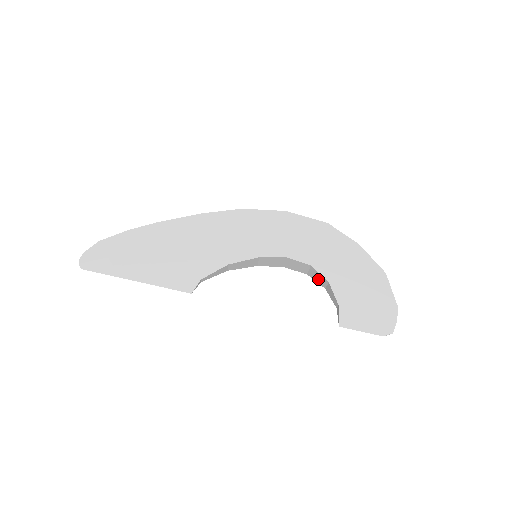
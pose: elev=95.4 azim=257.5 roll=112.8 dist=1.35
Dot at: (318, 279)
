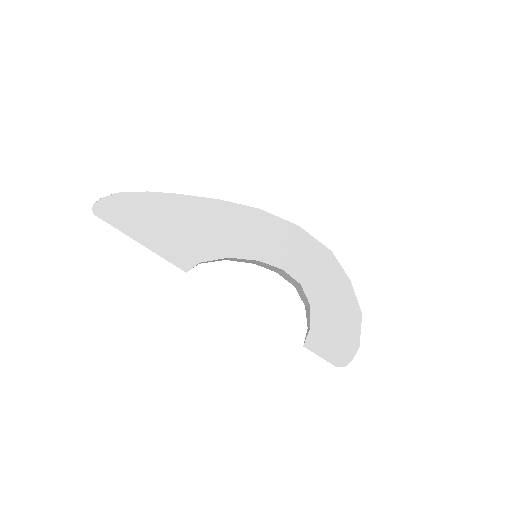
Dot at: (302, 296)
